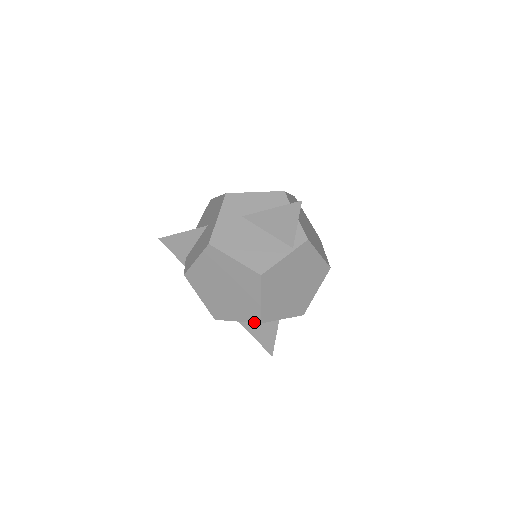
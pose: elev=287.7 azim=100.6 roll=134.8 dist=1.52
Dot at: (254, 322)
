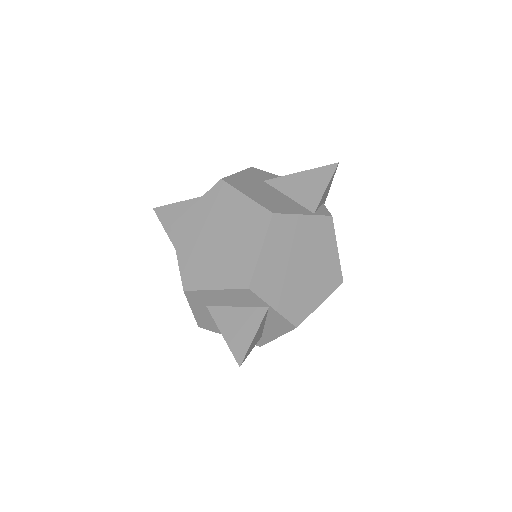
Dot at: (239, 288)
